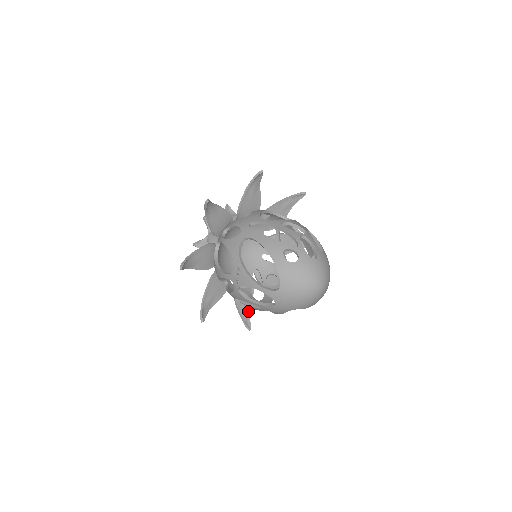
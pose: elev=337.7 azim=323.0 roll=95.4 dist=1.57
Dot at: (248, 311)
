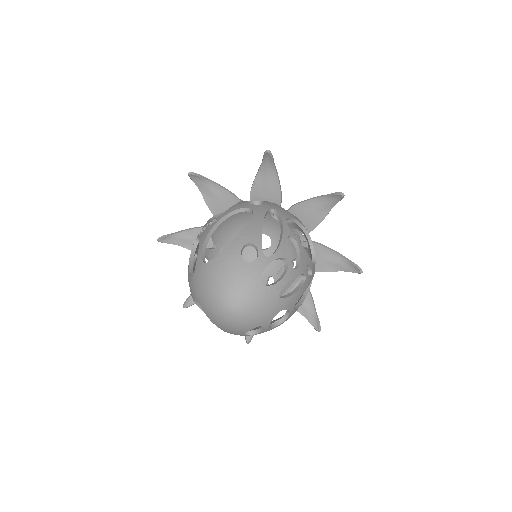
Dot at: occluded
